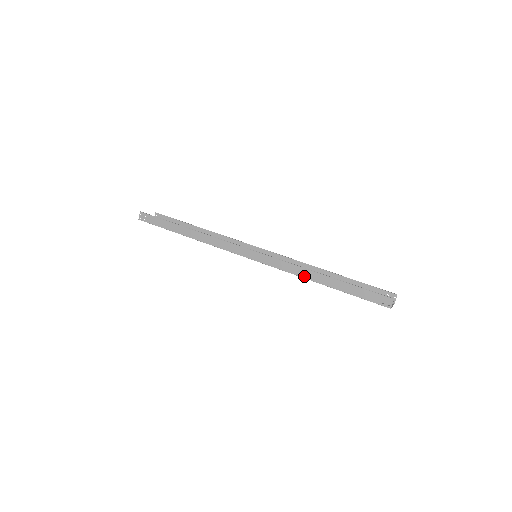
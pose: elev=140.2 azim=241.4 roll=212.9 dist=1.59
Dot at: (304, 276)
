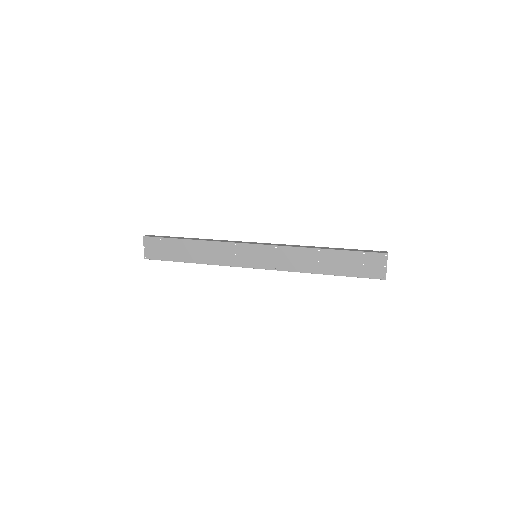
Dot at: (308, 247)
